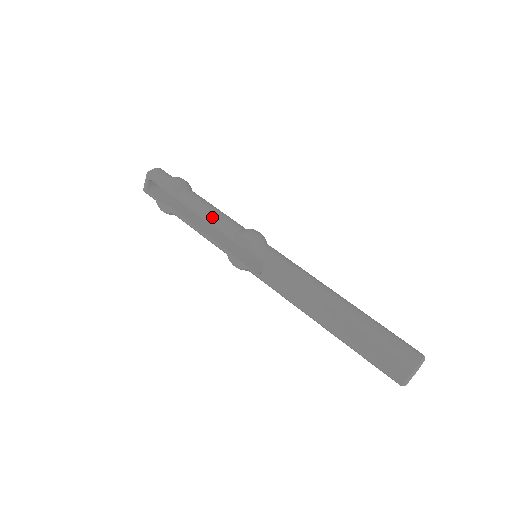
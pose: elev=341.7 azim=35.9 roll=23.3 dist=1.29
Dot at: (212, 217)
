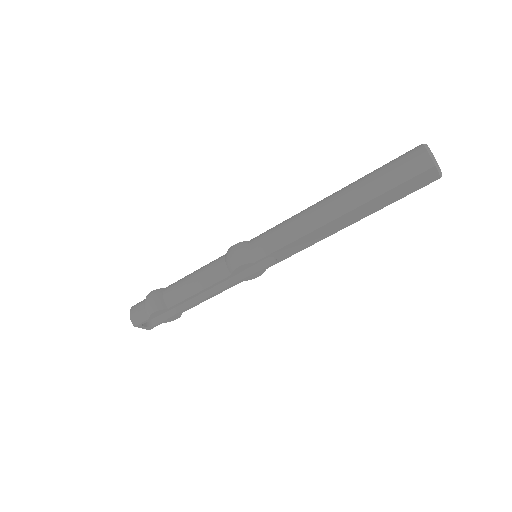
Dot at: (203, 286)
